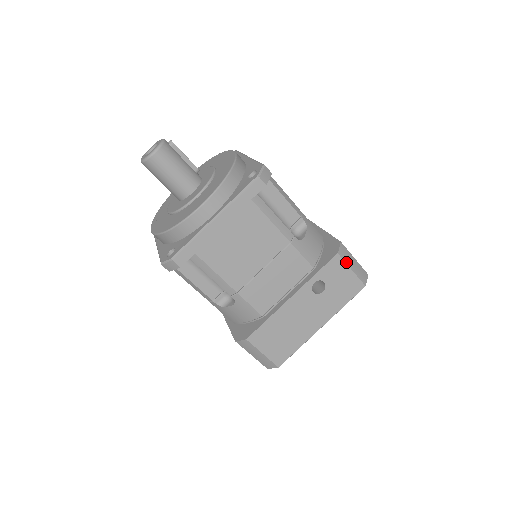
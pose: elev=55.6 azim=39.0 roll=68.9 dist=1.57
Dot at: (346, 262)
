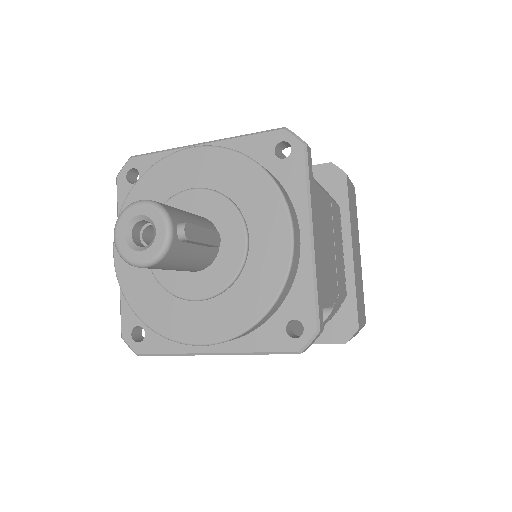
Dot at: occluded
